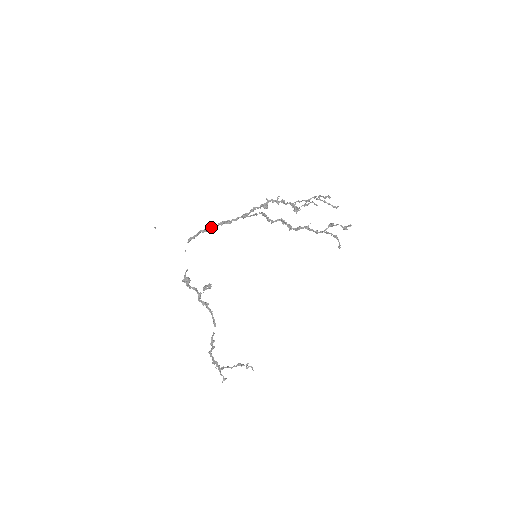
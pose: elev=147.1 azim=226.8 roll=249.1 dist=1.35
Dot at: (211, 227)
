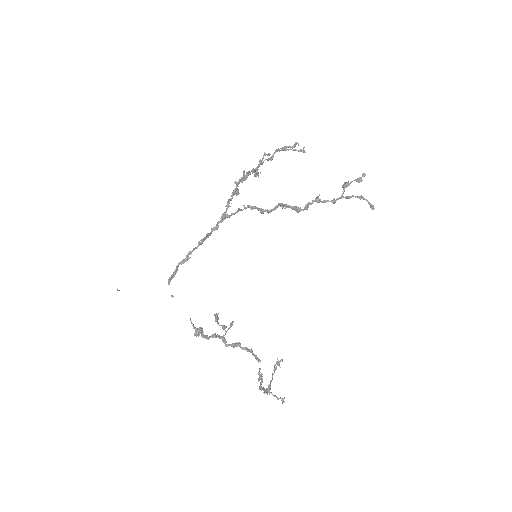
Dot at: (191, 253)
